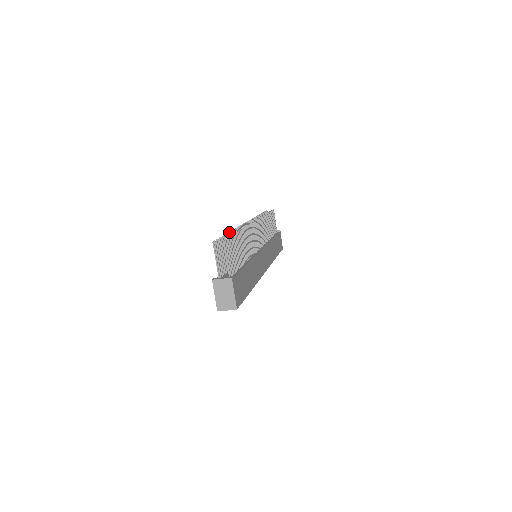
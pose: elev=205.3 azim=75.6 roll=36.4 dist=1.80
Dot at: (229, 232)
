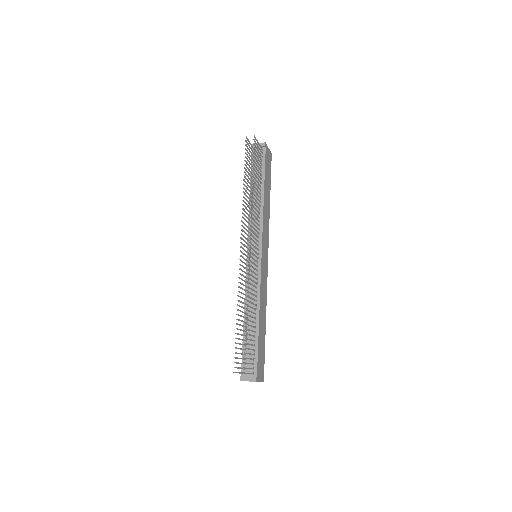
Dot at: occluded
